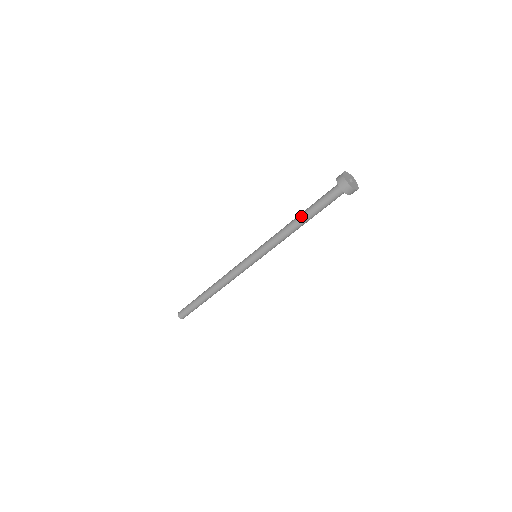
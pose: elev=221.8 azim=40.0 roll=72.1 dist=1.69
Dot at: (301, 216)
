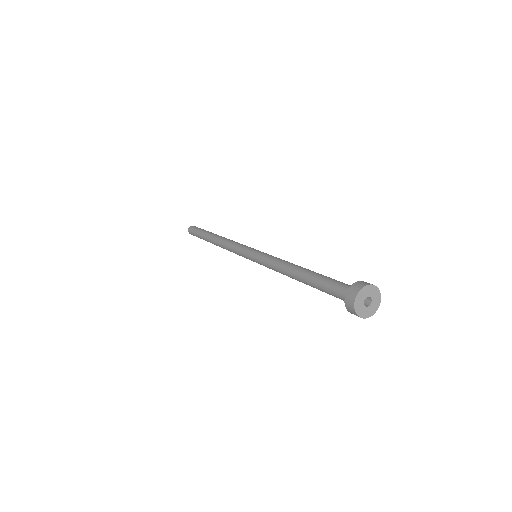
Dot at: (301, 277)
